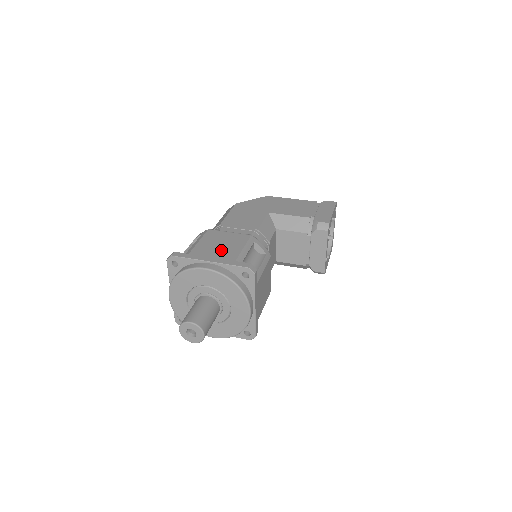
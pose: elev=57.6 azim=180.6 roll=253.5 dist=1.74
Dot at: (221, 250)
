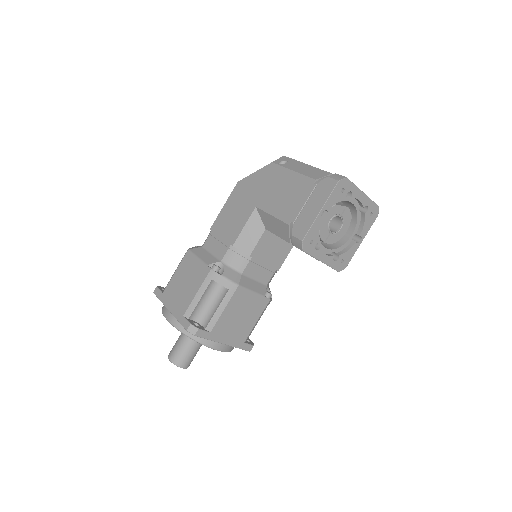
Dot at: (181, 293)
